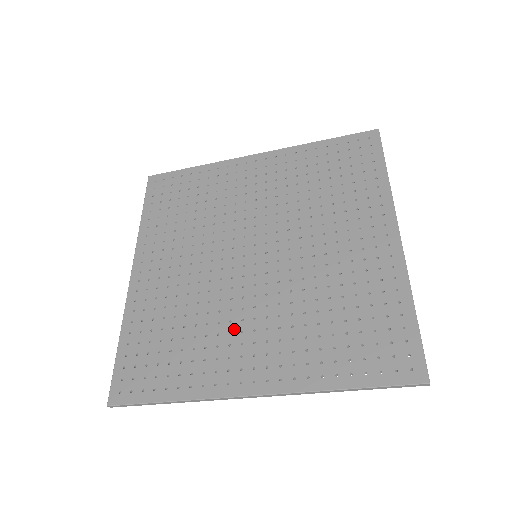
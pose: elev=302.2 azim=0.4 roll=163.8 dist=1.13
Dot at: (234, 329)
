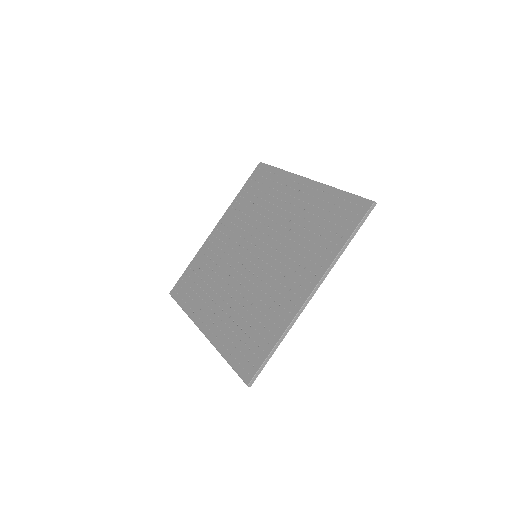
Dot at: (219, 293)
